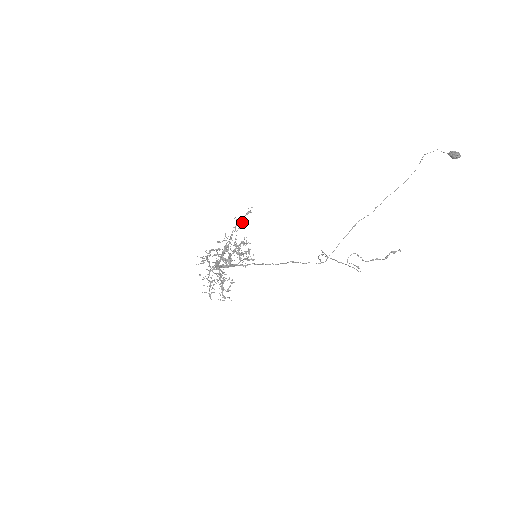
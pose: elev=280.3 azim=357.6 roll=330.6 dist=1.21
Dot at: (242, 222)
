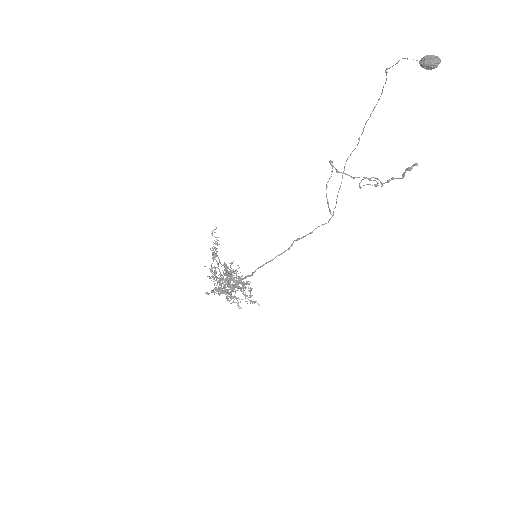
Dot at: occluded
